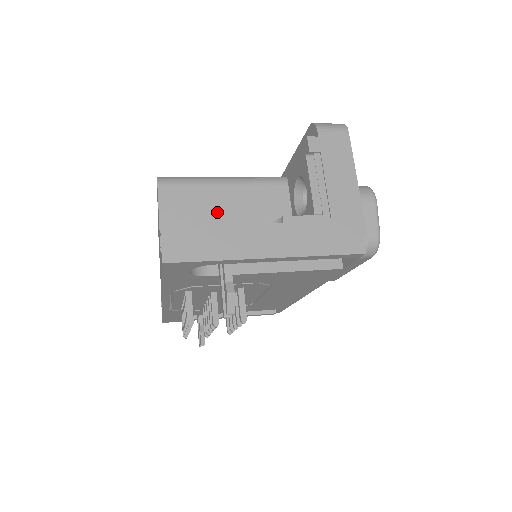
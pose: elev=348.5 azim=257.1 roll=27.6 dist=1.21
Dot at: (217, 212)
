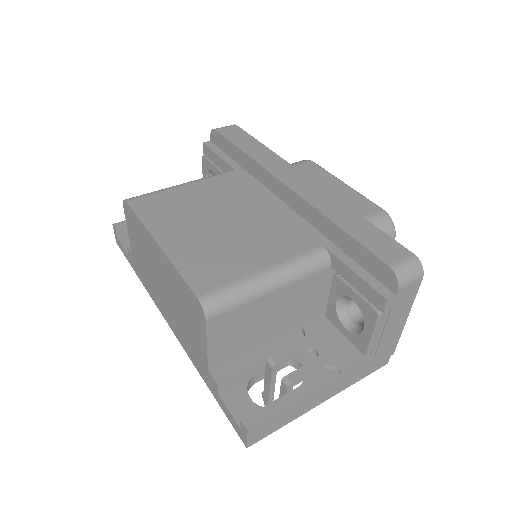
Dot at: (261, 319)
